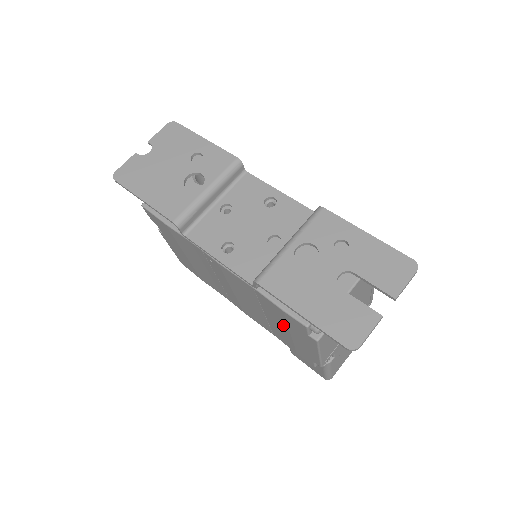
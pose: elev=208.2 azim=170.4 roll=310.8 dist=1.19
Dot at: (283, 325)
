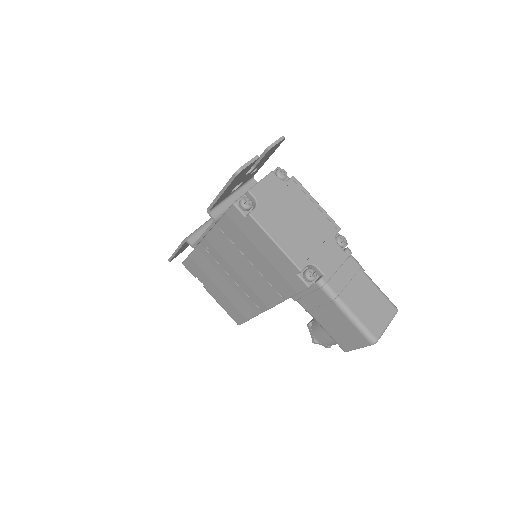
Dot at: (250, 246)
